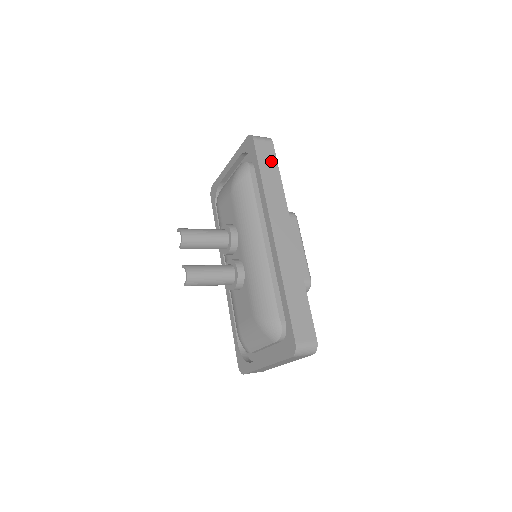
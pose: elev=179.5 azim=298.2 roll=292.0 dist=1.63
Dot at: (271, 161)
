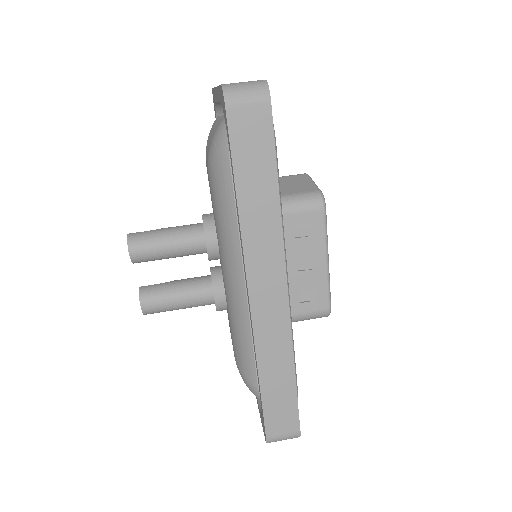
Dot at: (261, 151)
